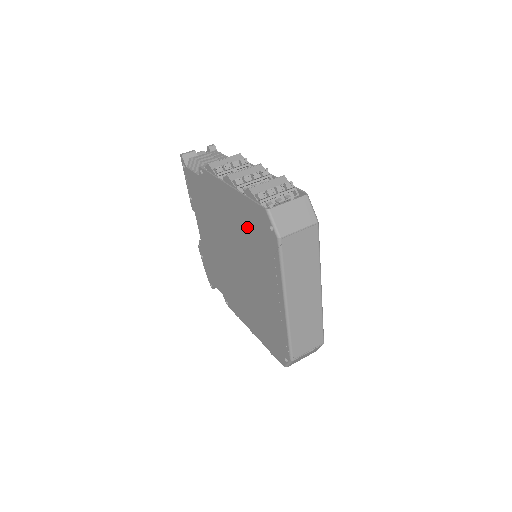
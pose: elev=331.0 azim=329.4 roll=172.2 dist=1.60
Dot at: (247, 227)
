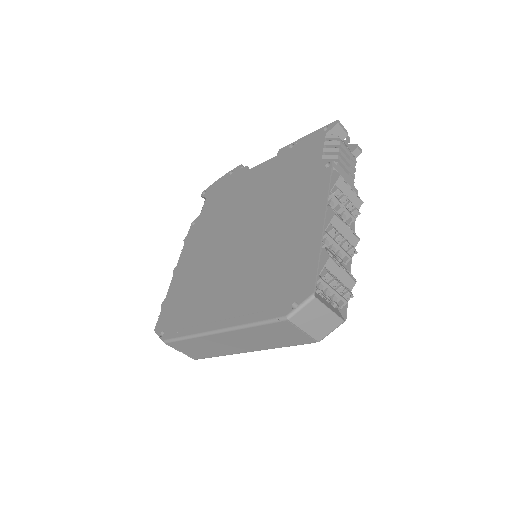
Dot at: (285, 258)
